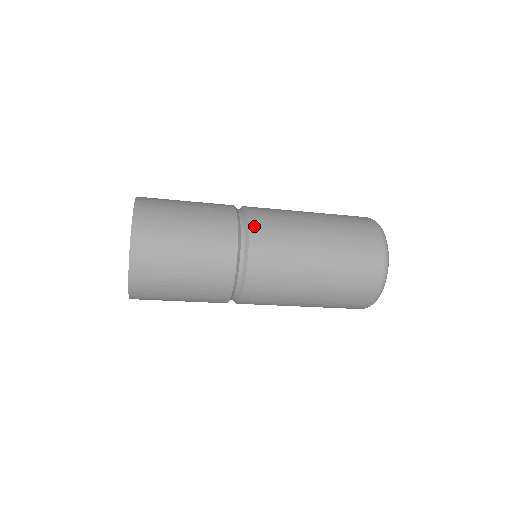
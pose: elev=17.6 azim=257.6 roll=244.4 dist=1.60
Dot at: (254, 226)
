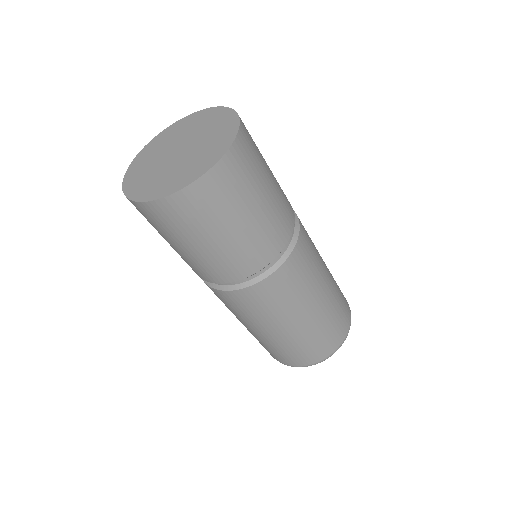
Dot at: (301, 242)
